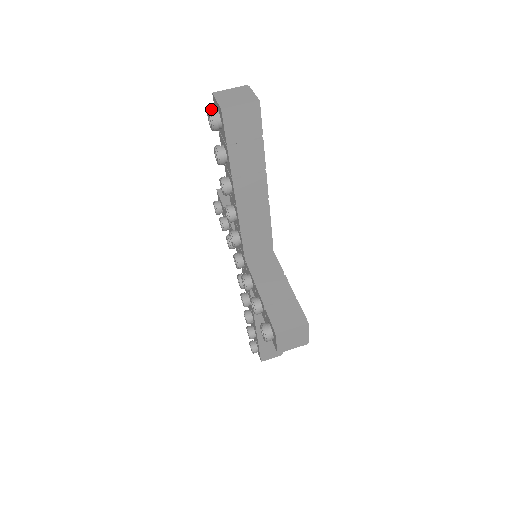
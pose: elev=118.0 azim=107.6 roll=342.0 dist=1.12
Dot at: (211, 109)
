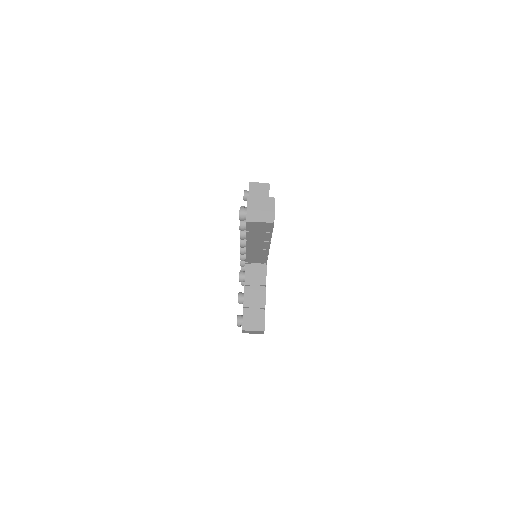
Dot at: (242, 208)
